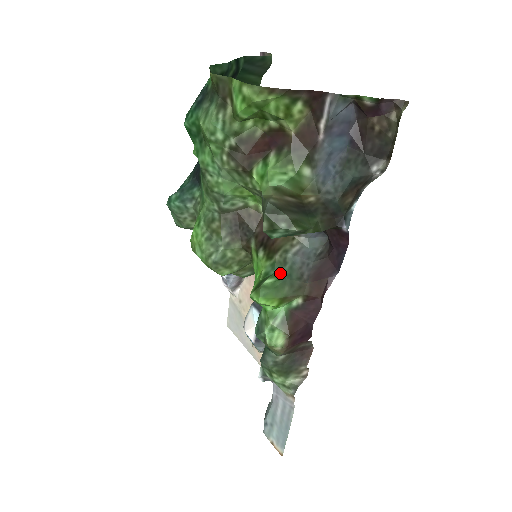
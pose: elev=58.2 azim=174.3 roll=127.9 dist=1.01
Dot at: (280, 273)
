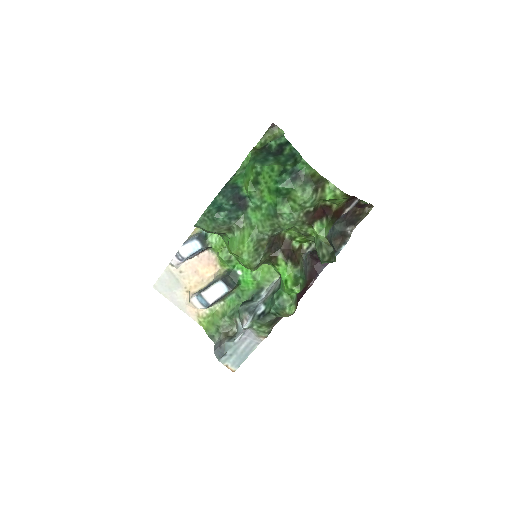
Dot at: (302, 276)
